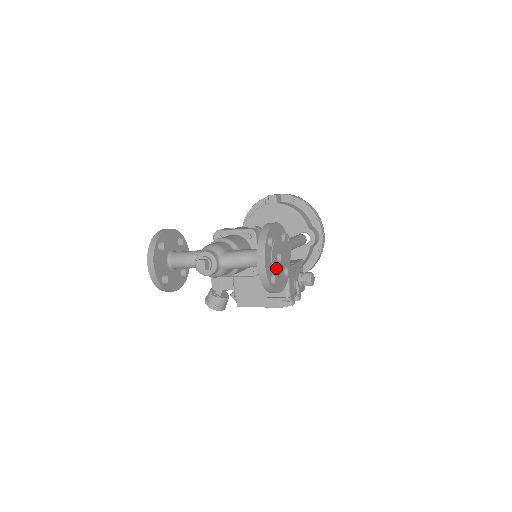
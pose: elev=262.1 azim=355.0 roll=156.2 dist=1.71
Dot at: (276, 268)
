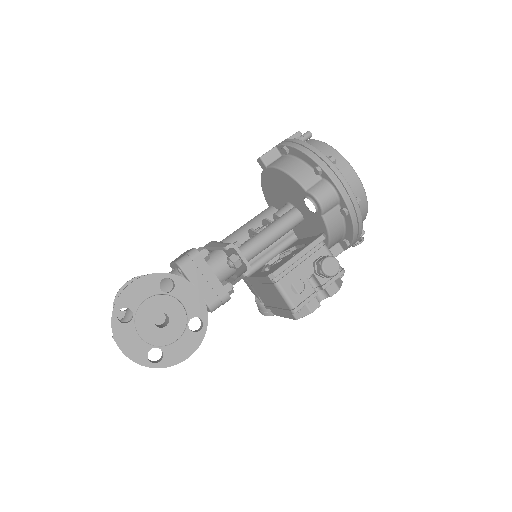
Dot at: (157, 338)
